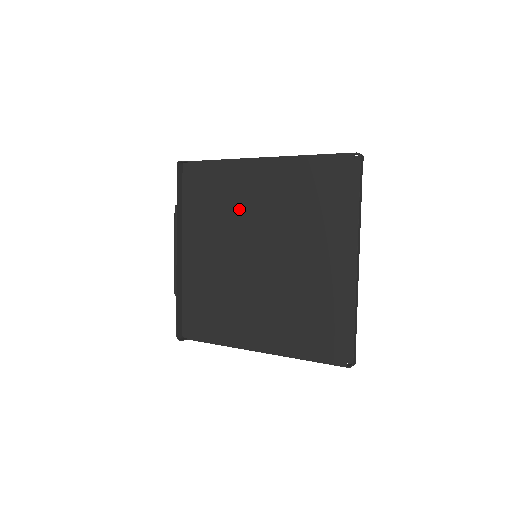
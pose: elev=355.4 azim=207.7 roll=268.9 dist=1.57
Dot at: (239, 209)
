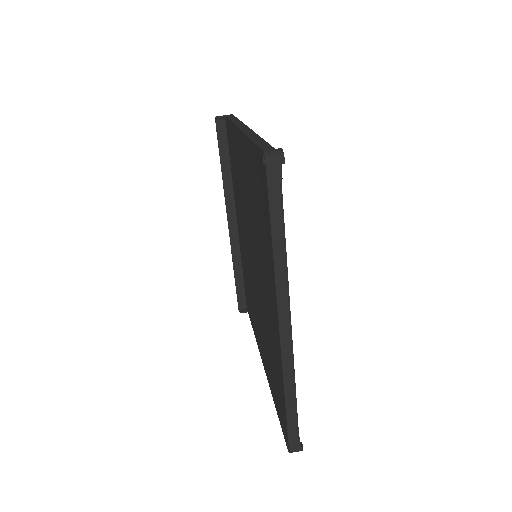
Dot at: (241, 192)
